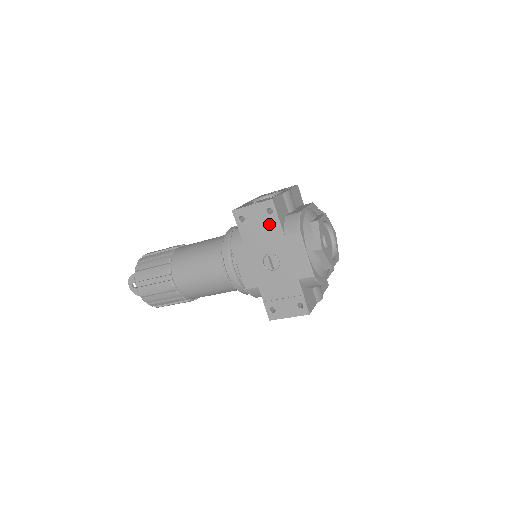
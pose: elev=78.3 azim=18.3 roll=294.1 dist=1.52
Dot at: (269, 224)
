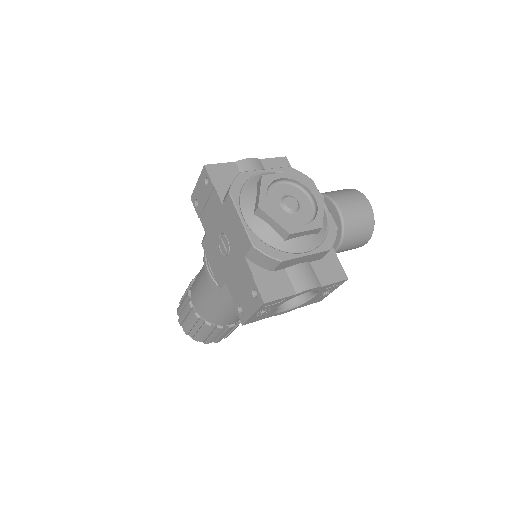
Dot at: (211, 197)
